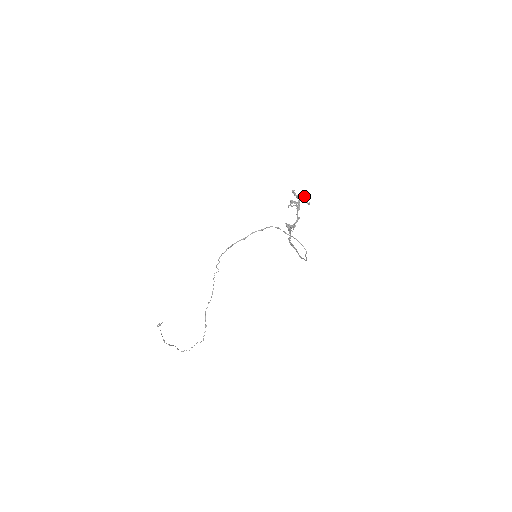
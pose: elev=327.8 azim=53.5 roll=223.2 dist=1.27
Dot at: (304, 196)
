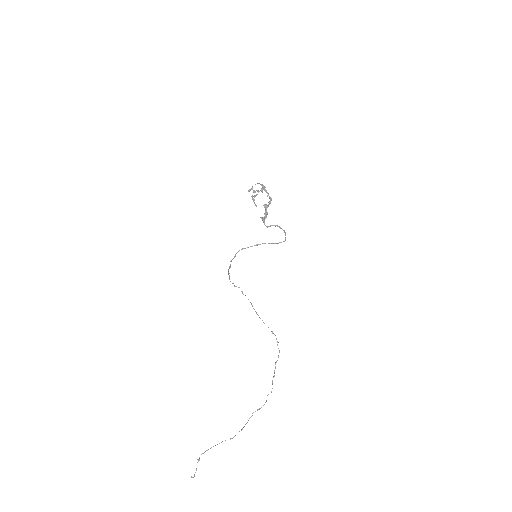
Dot at: (256, 190)
